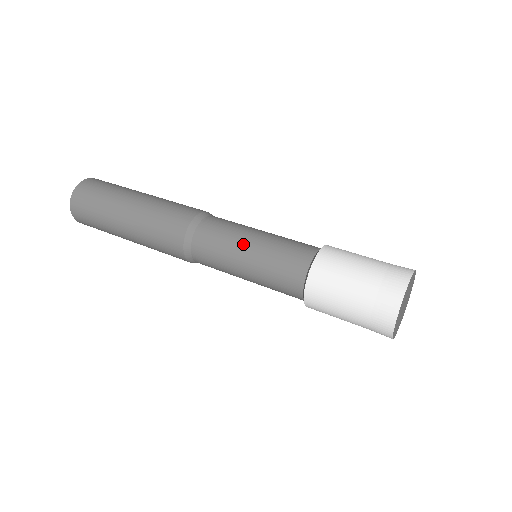
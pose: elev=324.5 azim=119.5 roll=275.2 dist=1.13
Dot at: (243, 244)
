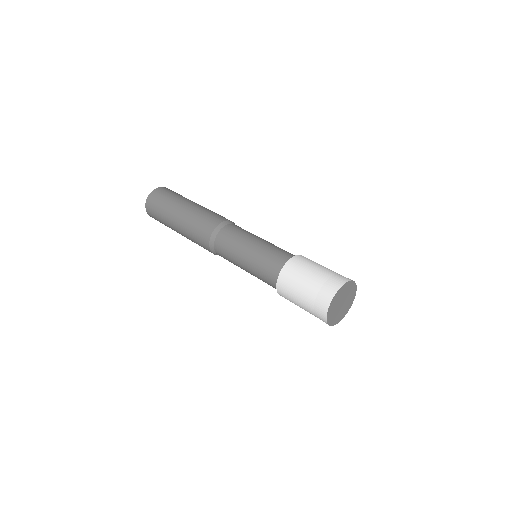
Dot at: (256, 238)
